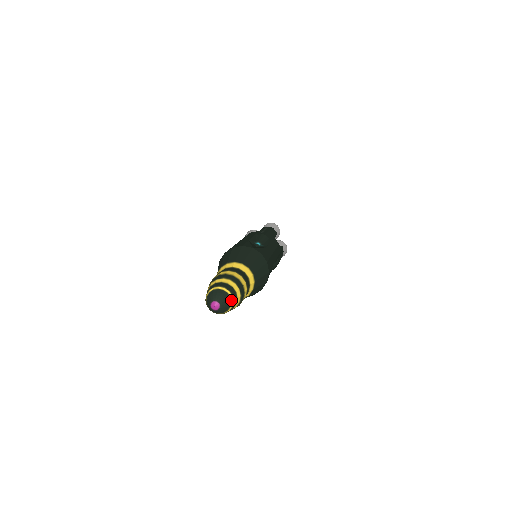
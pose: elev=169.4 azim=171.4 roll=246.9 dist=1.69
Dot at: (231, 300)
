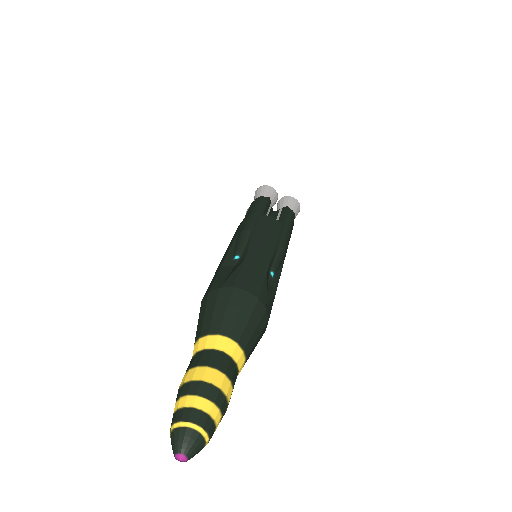
Dot at: (198, 431)
